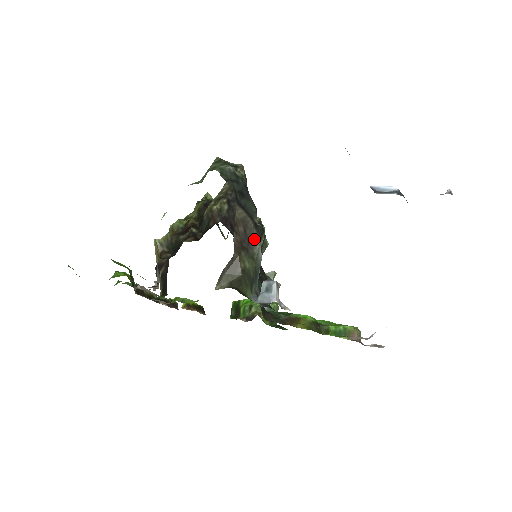
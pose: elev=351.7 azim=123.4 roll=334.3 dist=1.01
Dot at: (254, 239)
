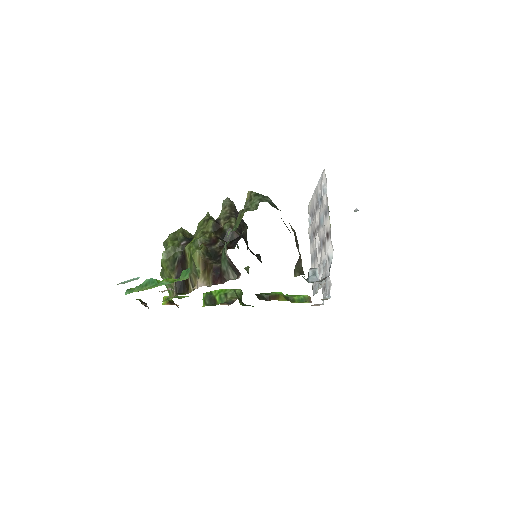
Dot at: (298, 245)
